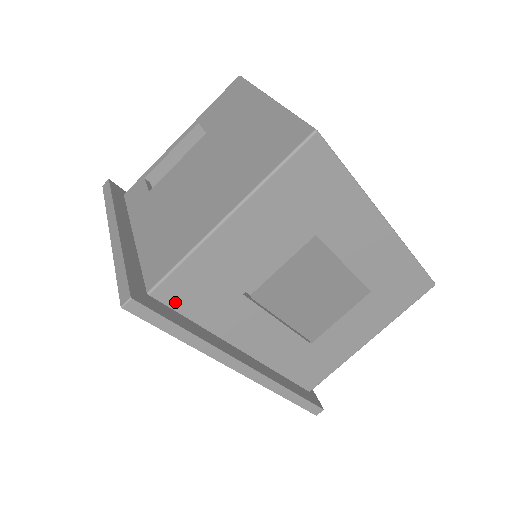
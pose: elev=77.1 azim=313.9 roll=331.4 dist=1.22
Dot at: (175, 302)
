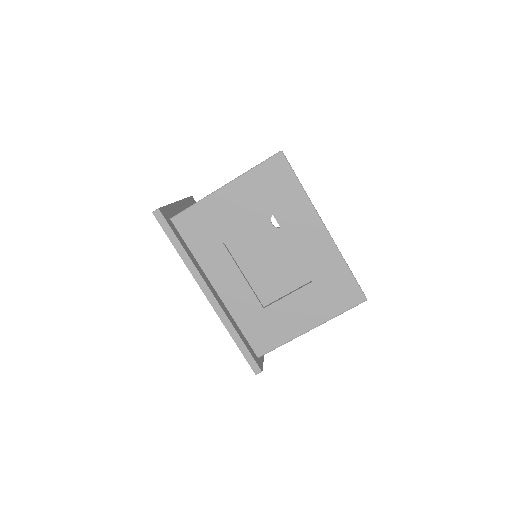
Dot at: (183, 231)
